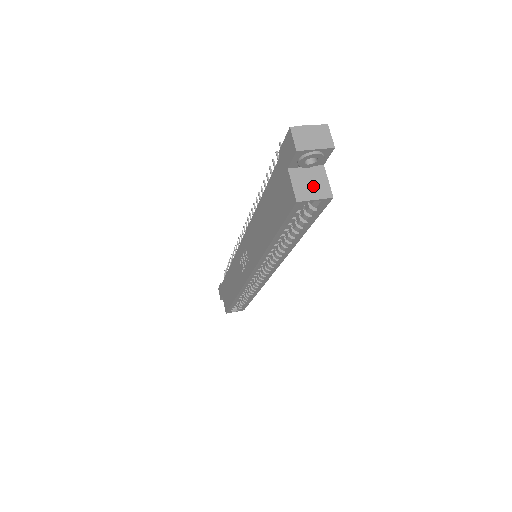
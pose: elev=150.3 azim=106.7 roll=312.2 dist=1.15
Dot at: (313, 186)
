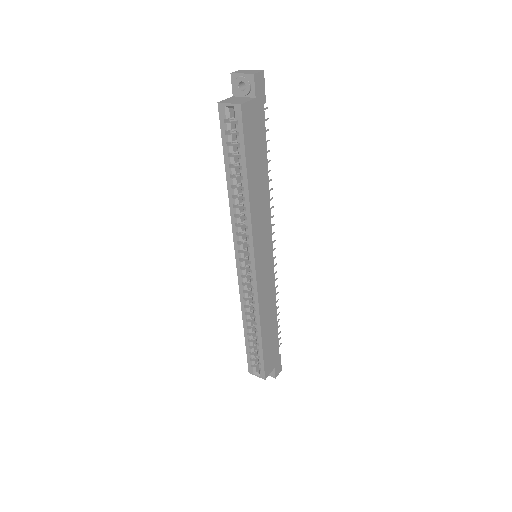
Dot at: (236, 101)
